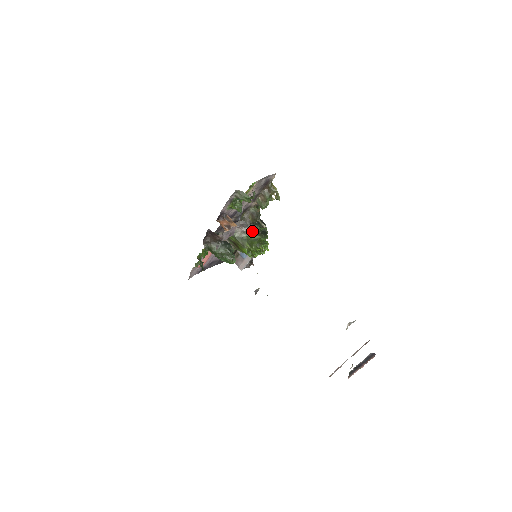
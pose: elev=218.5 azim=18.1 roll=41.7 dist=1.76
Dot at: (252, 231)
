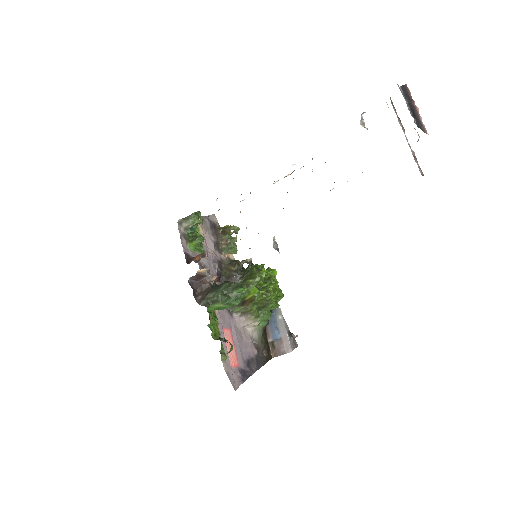
Dot at: occluded
